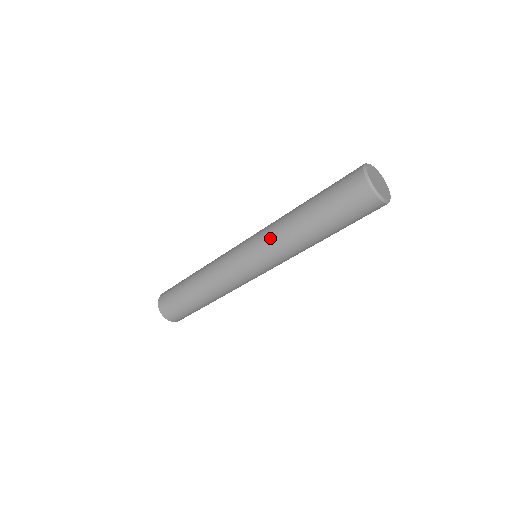
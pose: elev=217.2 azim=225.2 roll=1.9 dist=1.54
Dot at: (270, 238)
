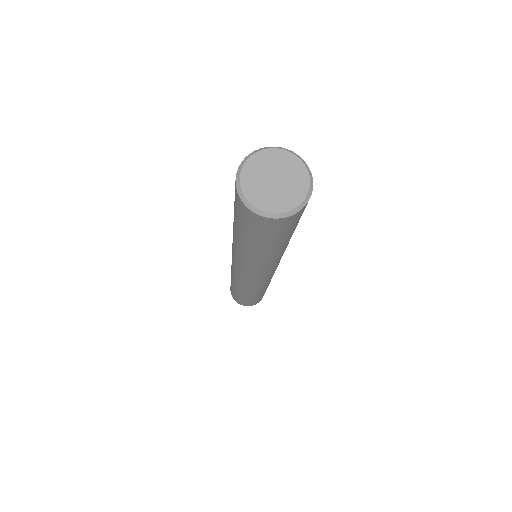
Dot at: (234, 253)
